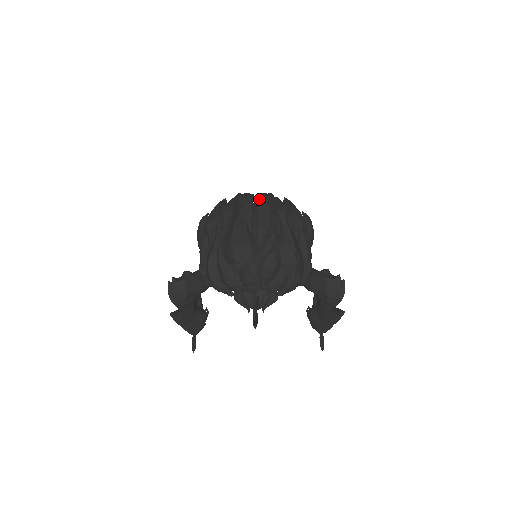
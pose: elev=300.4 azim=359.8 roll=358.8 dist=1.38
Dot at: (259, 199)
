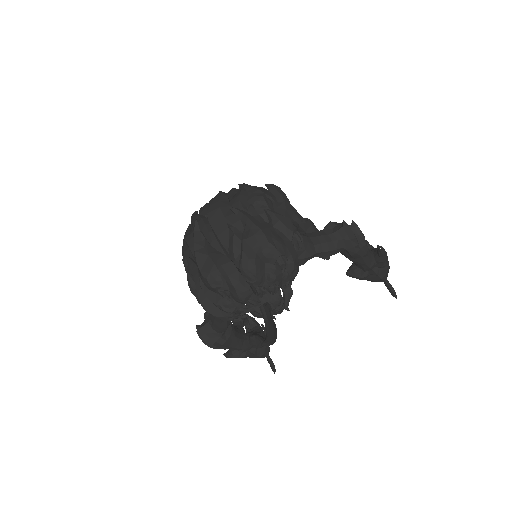
Dot at: occluded
